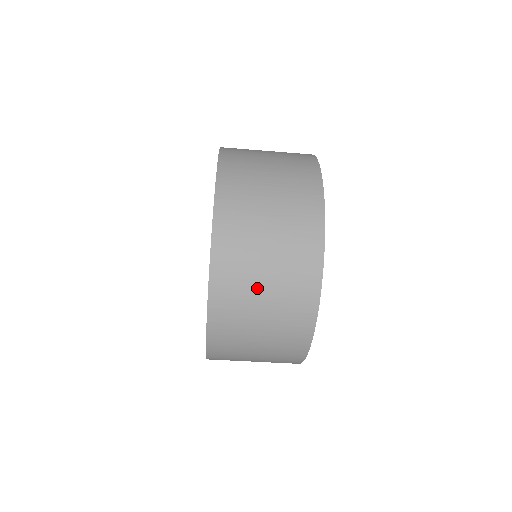
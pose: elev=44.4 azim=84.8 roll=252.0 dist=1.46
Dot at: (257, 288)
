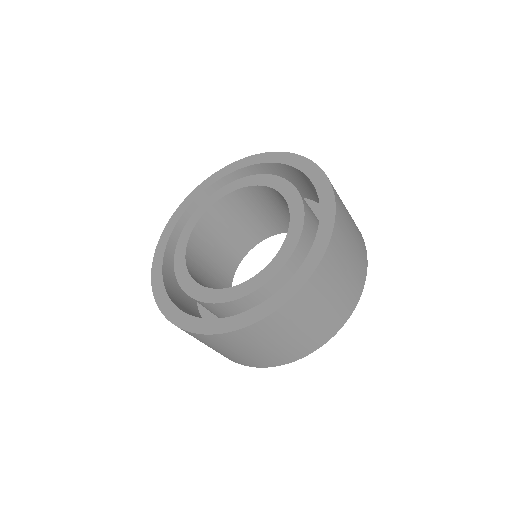
Dot at: (345, 265)
